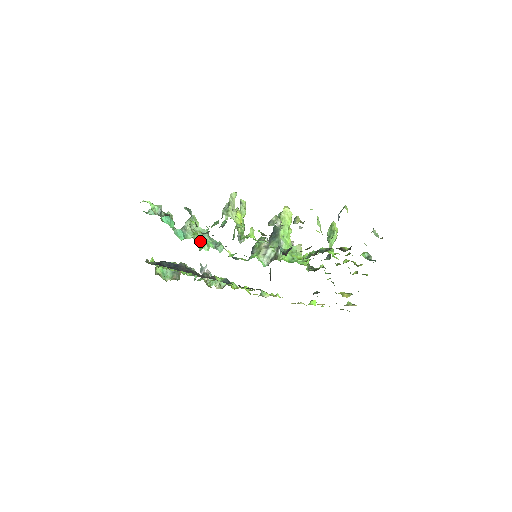
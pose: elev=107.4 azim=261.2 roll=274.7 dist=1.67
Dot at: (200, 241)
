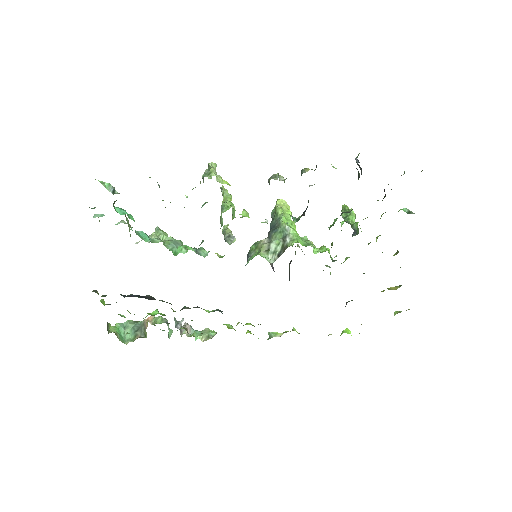
Dot at: (173, 247)
